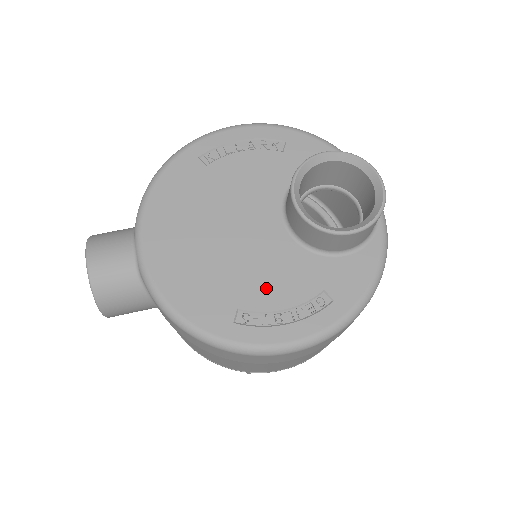
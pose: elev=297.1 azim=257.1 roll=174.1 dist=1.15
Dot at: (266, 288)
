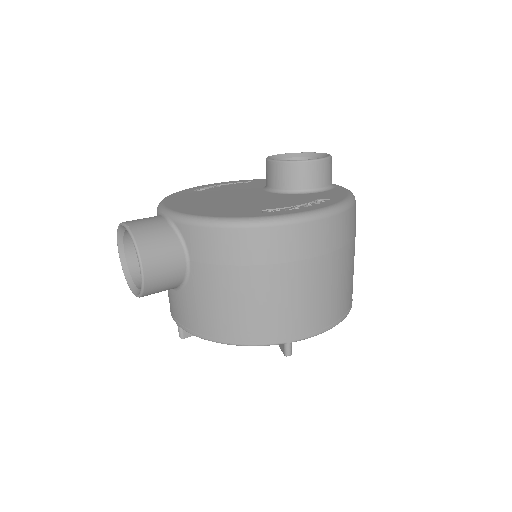
Dot at: (277, 204)
